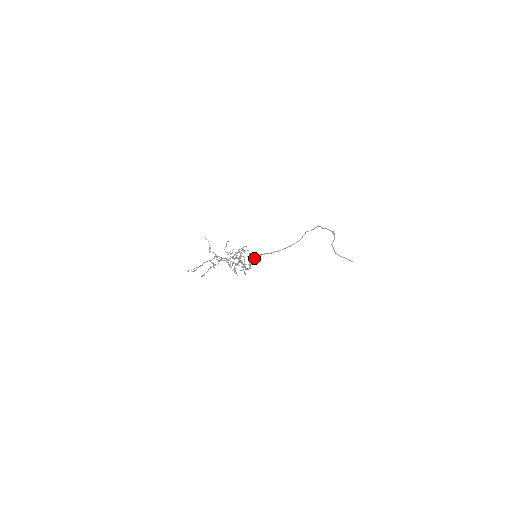
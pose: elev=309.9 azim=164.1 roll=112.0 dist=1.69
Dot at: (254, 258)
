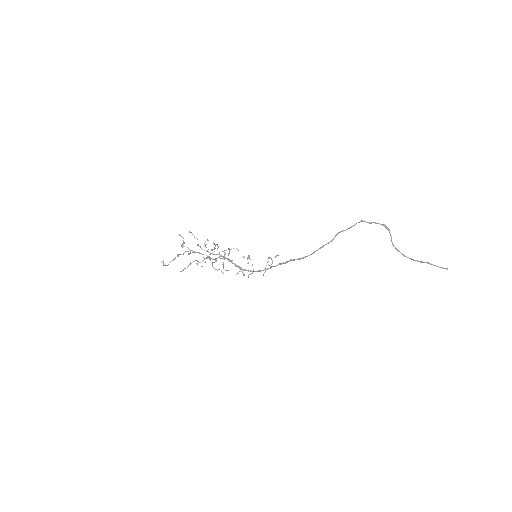
Dot at: (277, 265)
